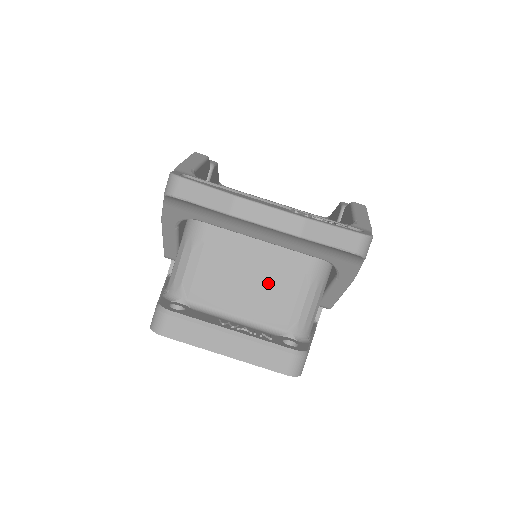
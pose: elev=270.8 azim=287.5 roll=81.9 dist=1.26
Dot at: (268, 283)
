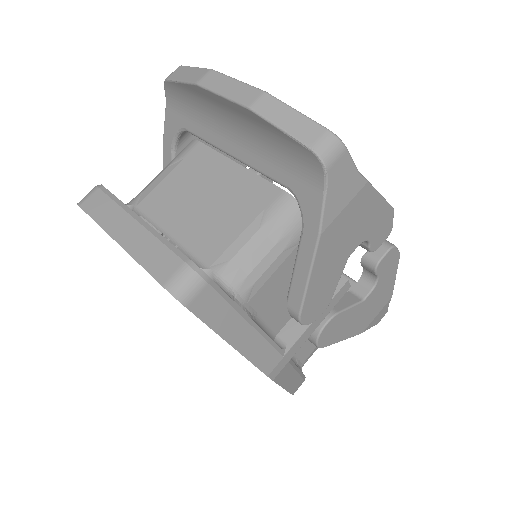
Dot at: (219, 210)
